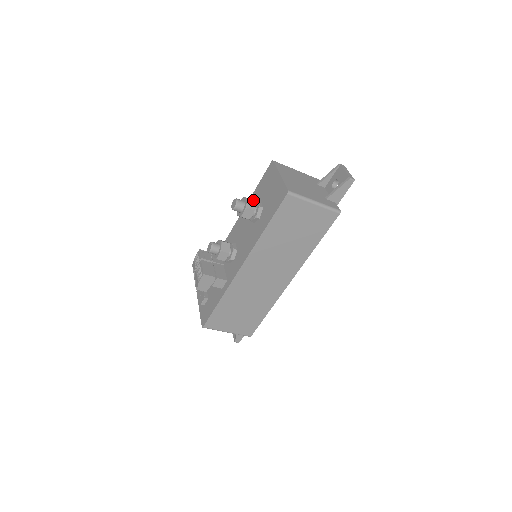
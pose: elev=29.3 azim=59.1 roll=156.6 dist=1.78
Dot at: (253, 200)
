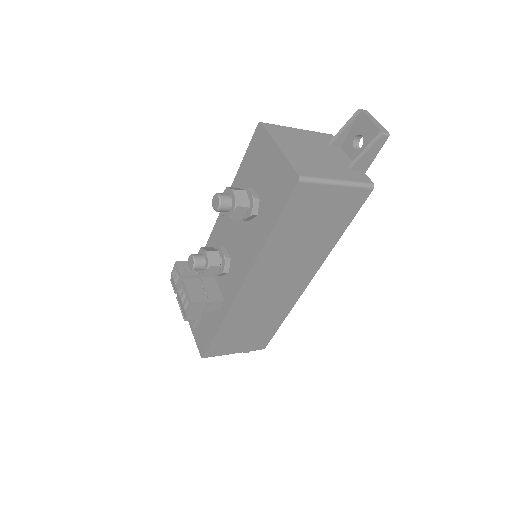
Dot at: (243, 191)
